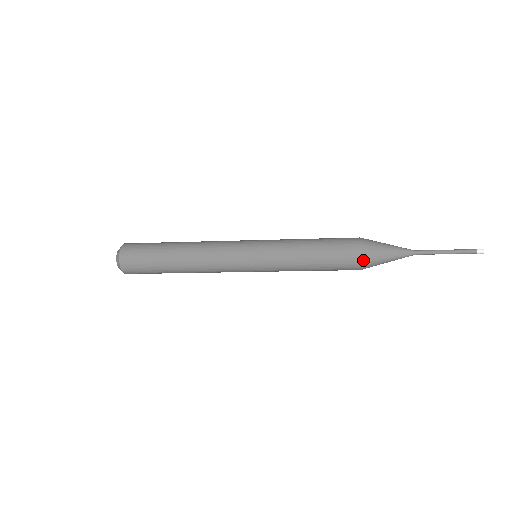
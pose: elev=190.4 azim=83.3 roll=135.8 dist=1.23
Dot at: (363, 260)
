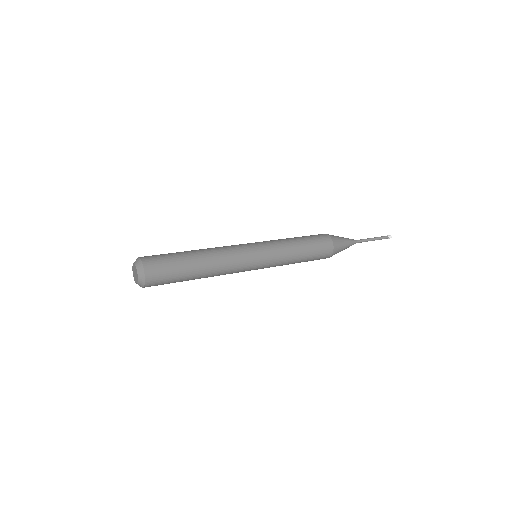
Dot at: occluded
